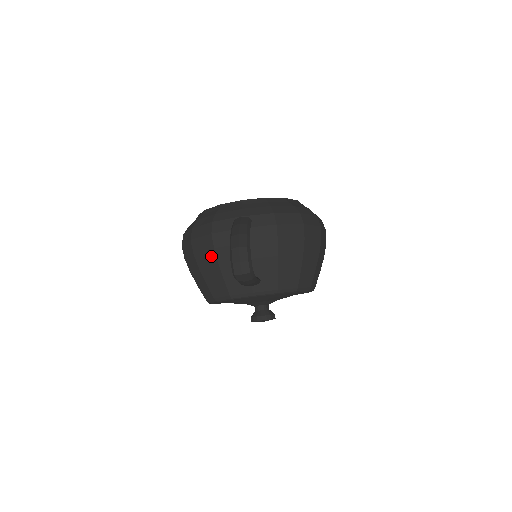
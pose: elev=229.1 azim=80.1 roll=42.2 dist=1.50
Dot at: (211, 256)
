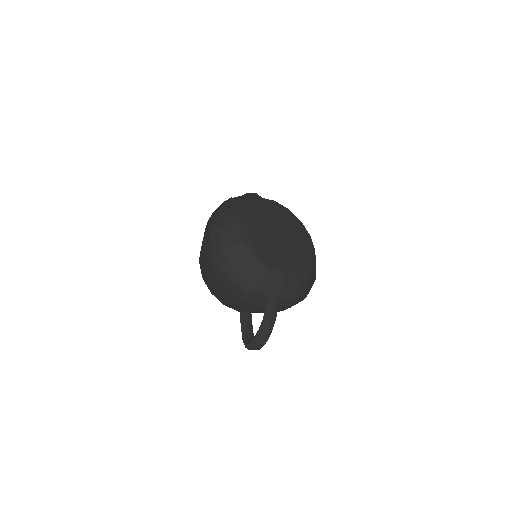
Dot at: (234, 298)
